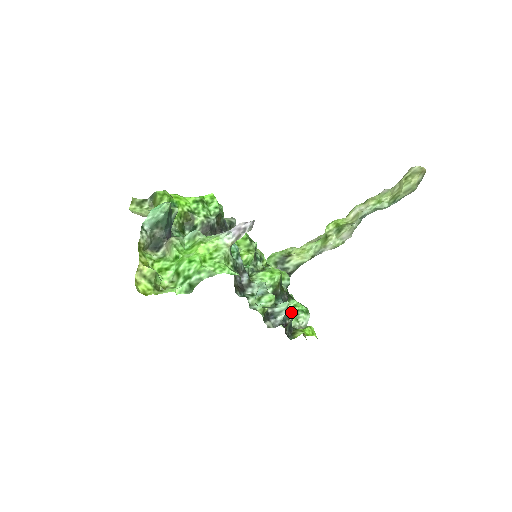
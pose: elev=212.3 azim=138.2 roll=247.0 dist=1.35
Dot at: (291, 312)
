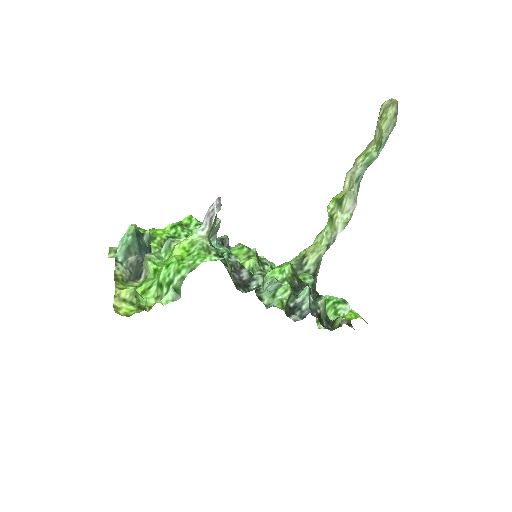
Dot at: (319, 300)
